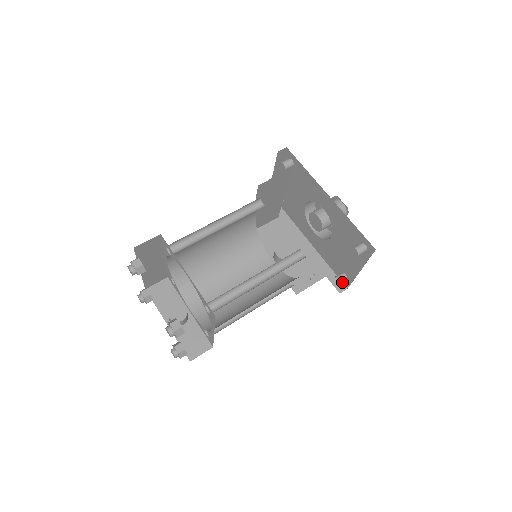
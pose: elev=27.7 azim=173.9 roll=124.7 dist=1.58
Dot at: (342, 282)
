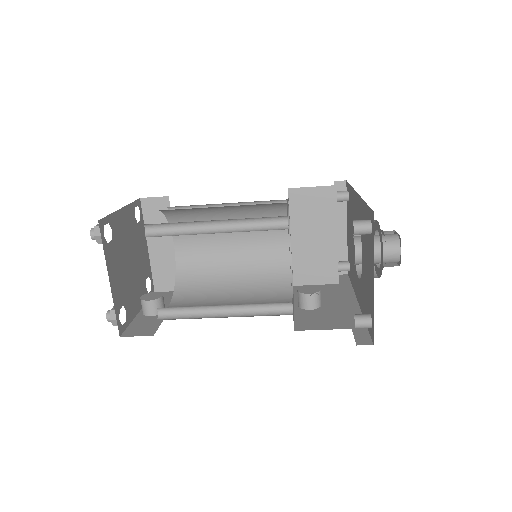
Dot at: (371, 338)
